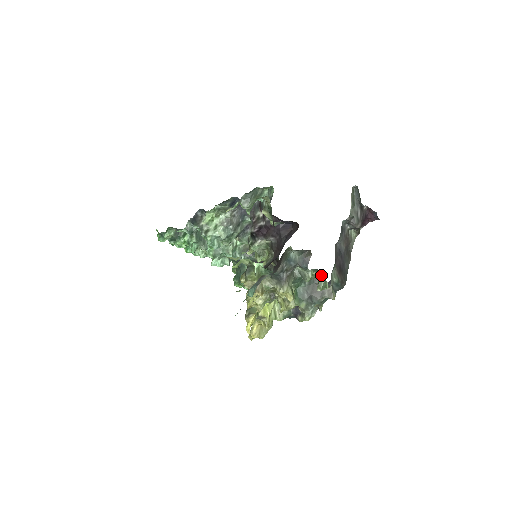
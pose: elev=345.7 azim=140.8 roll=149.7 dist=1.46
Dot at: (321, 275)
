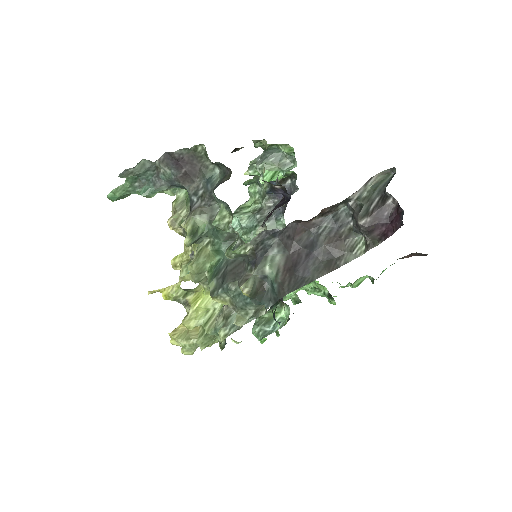
Dot at: (231, 220)
